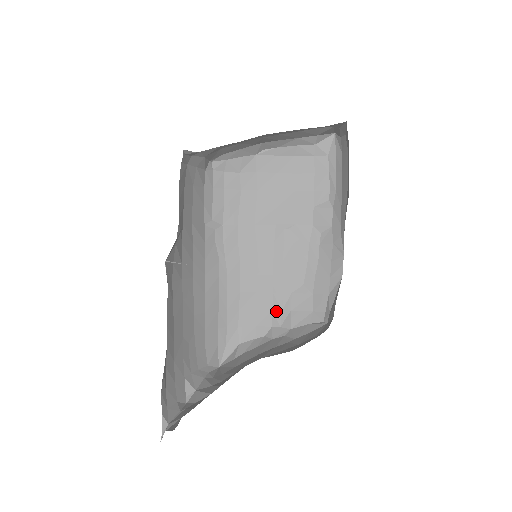
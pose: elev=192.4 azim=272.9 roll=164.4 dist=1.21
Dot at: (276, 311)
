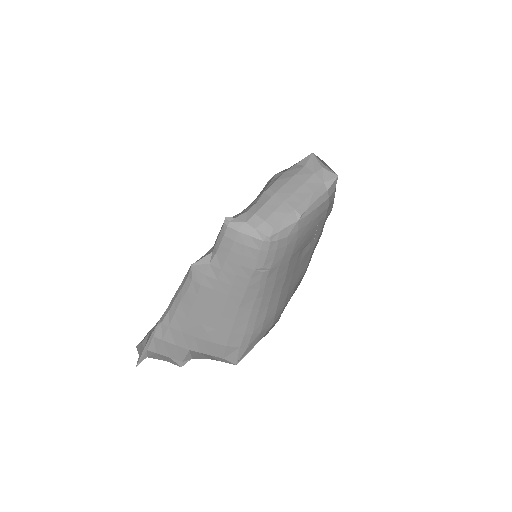
Dot at: (285, 306)
